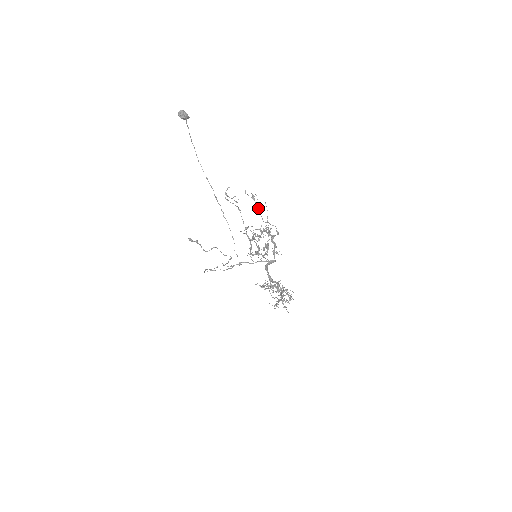
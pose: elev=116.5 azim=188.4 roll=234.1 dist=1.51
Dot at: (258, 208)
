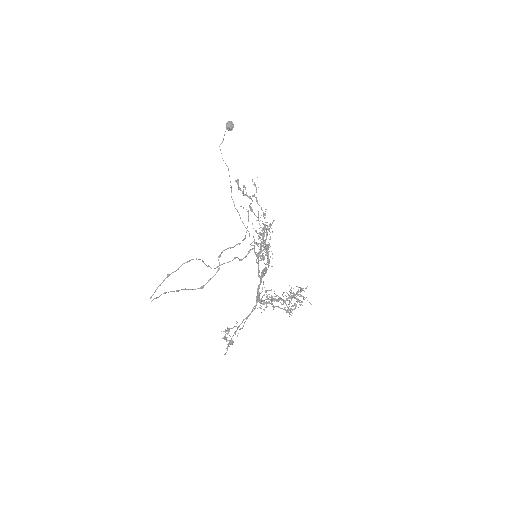
Dot at: (257, 217)
